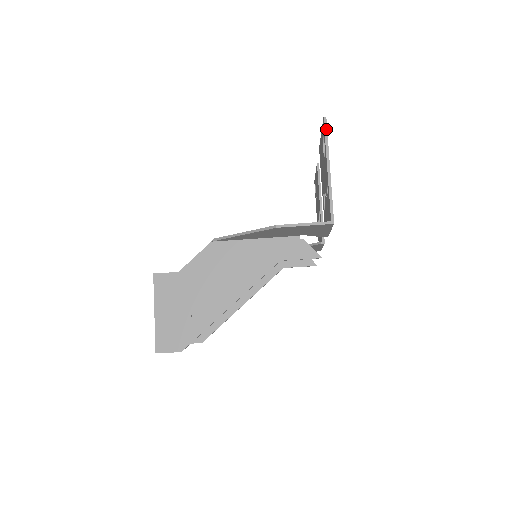
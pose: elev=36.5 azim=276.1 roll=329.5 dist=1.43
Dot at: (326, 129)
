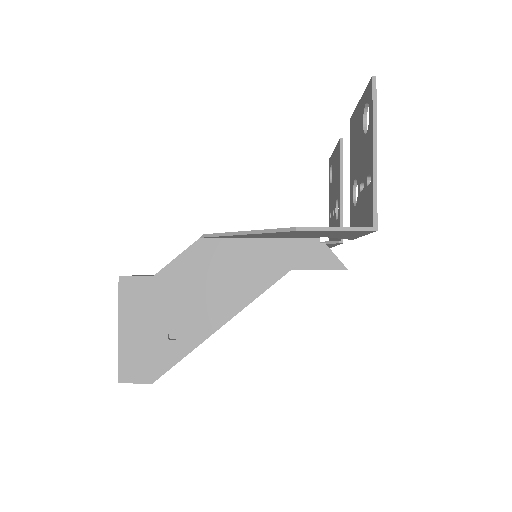
Dot at: (375, 93)
